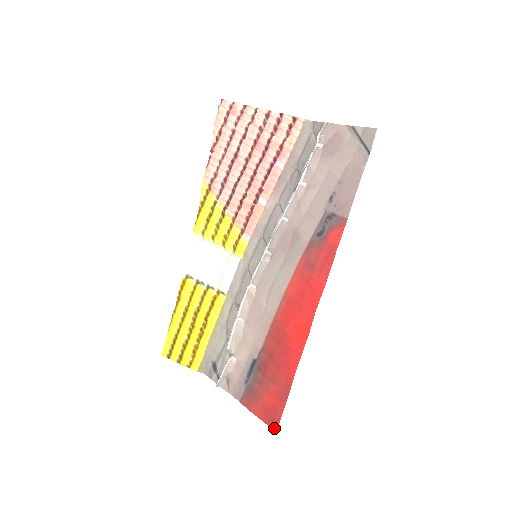
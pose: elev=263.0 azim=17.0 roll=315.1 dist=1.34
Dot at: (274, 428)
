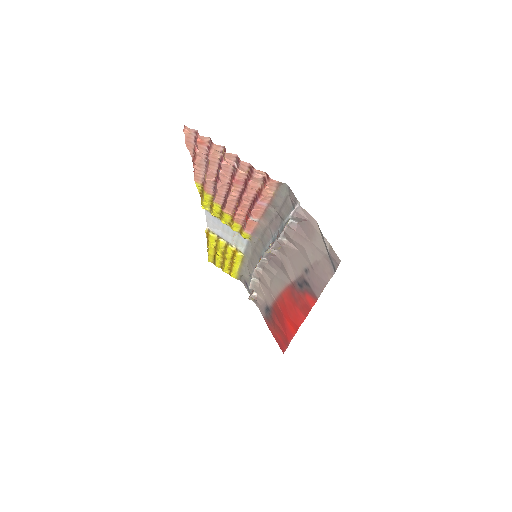
Dot at: (282, 351)
